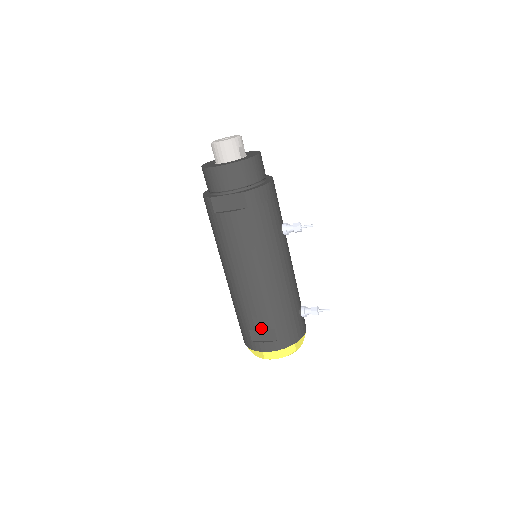
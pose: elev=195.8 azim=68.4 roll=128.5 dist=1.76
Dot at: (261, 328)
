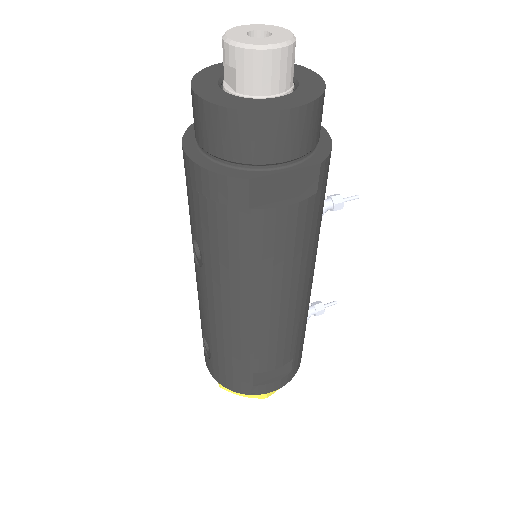
Dot at: (277, 366)
